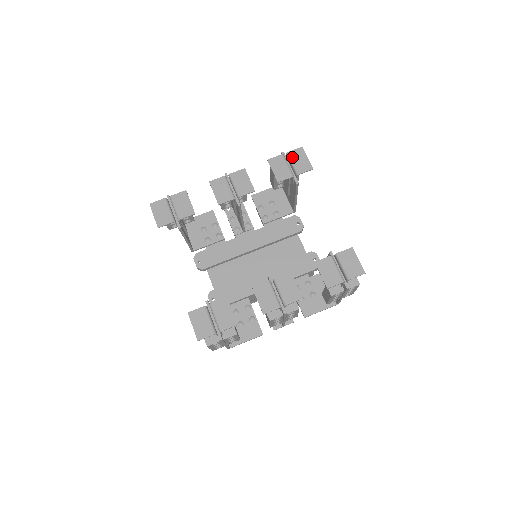
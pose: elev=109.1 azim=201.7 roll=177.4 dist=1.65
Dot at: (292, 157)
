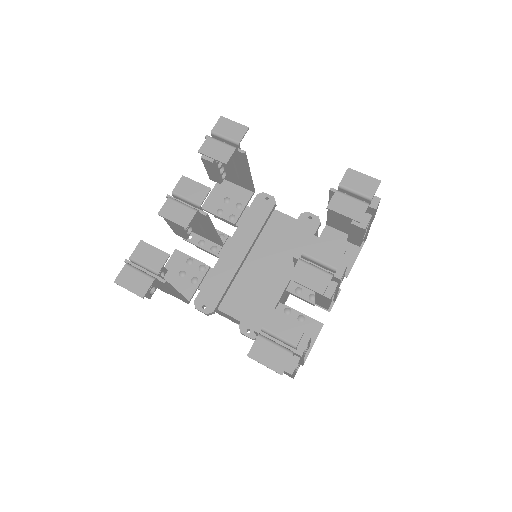
Dot at: (219, 132)
